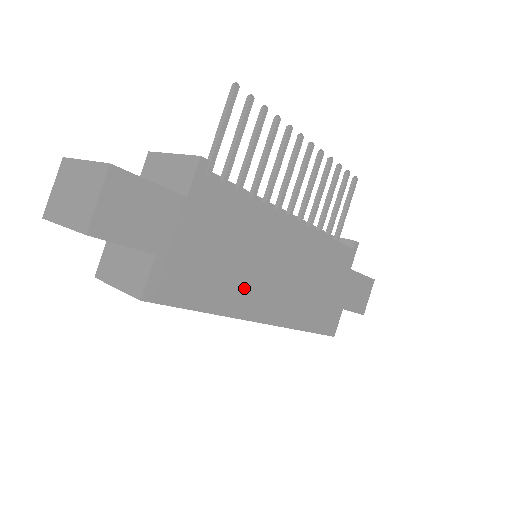
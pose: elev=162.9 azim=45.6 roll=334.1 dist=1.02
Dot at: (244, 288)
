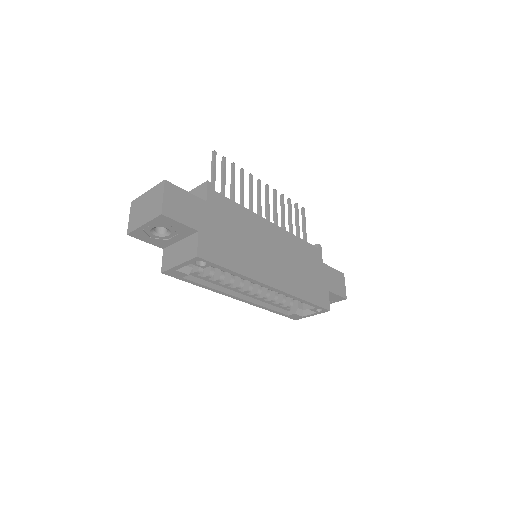
Dot at: (255, 261)
